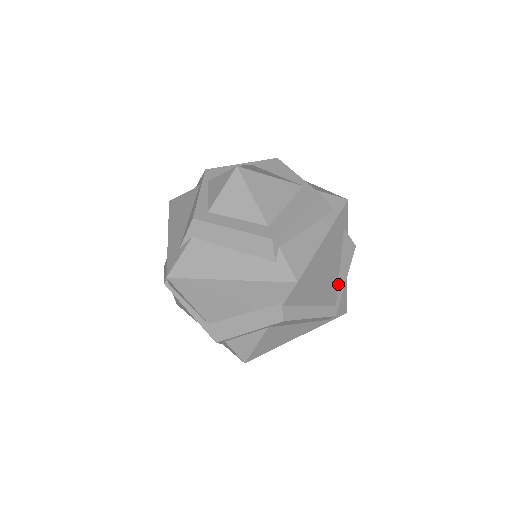
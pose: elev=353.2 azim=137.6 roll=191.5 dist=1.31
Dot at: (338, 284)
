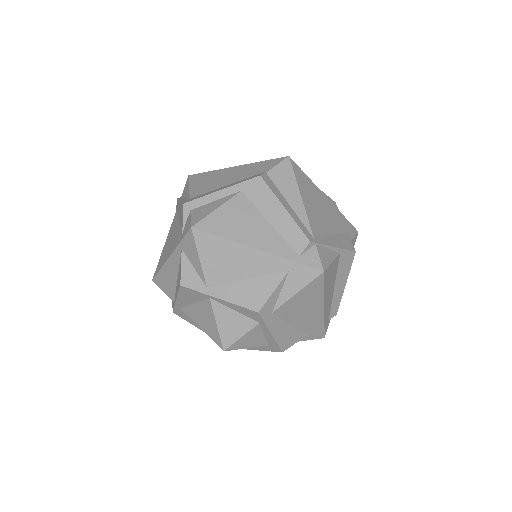
Dot at: (325, 237)
